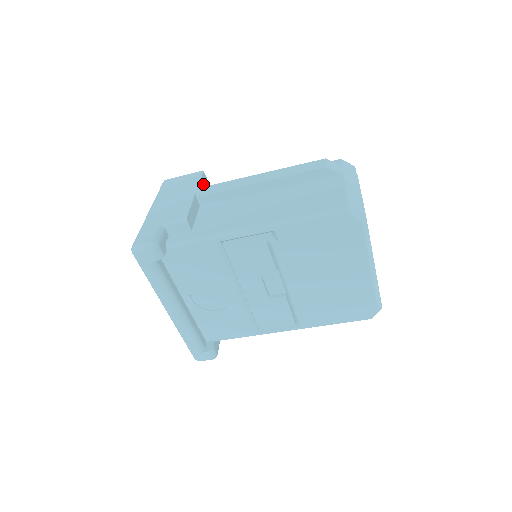
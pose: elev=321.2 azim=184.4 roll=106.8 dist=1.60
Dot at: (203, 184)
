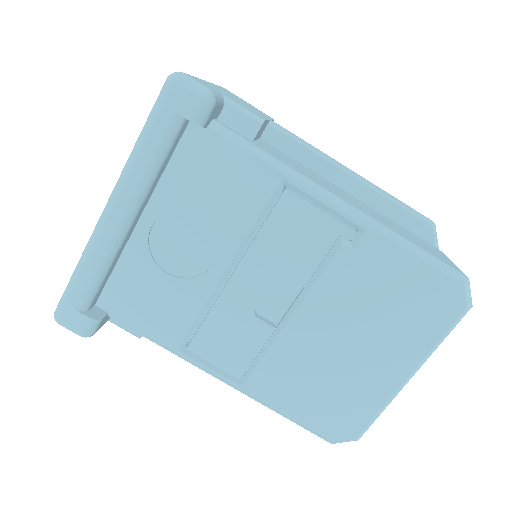
Dot at: occluded
